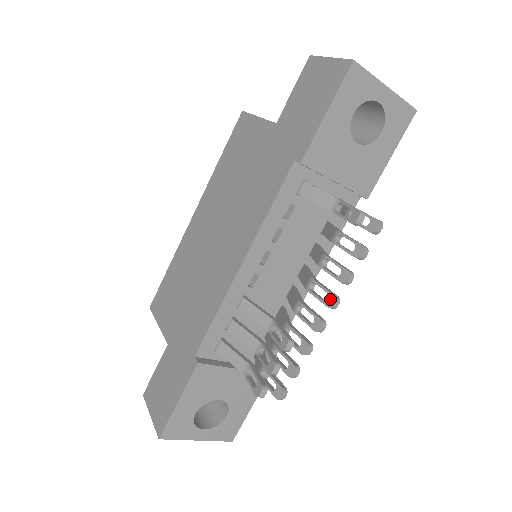
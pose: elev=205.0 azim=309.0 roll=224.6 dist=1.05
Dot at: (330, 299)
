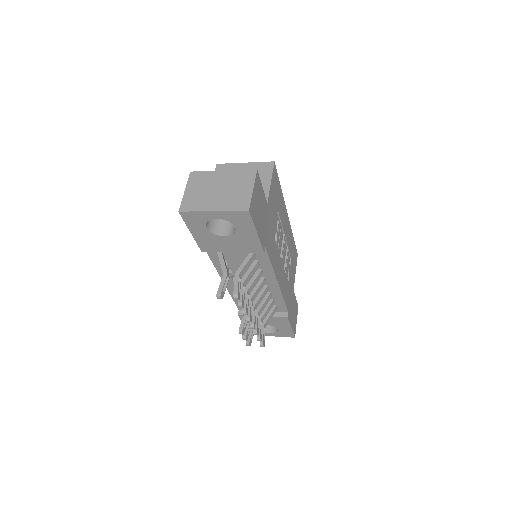
Dot at: (247, 318)
